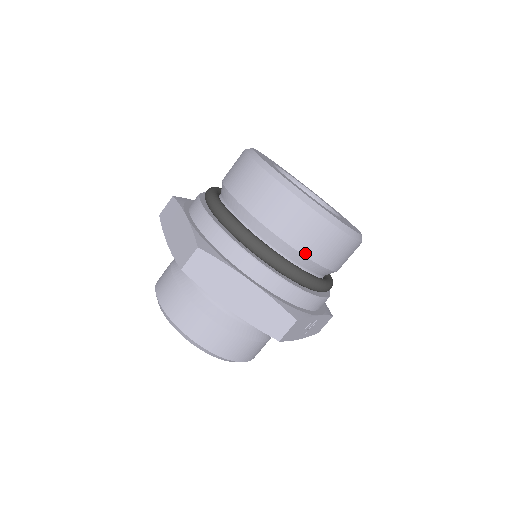
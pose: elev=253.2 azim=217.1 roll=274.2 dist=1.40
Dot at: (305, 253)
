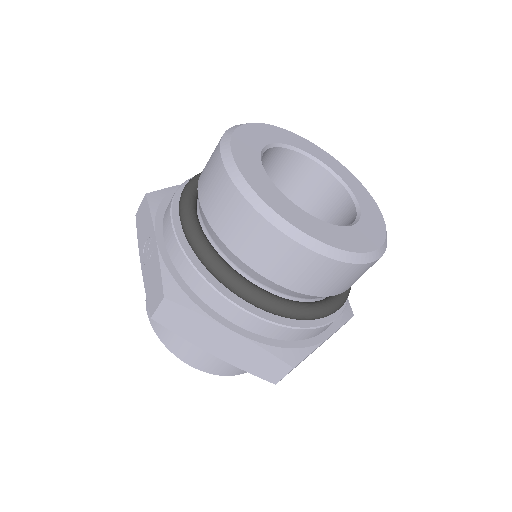
Dot at: occluded
